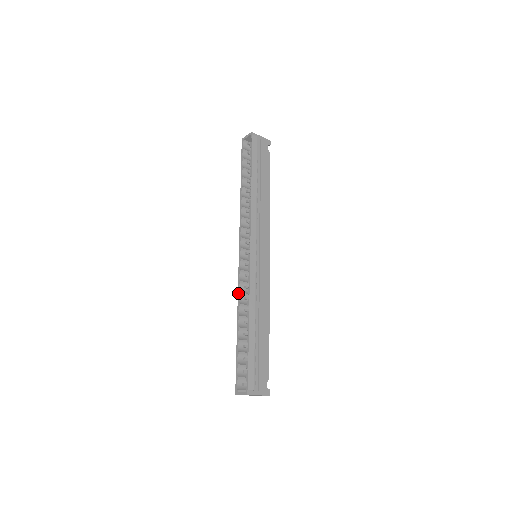
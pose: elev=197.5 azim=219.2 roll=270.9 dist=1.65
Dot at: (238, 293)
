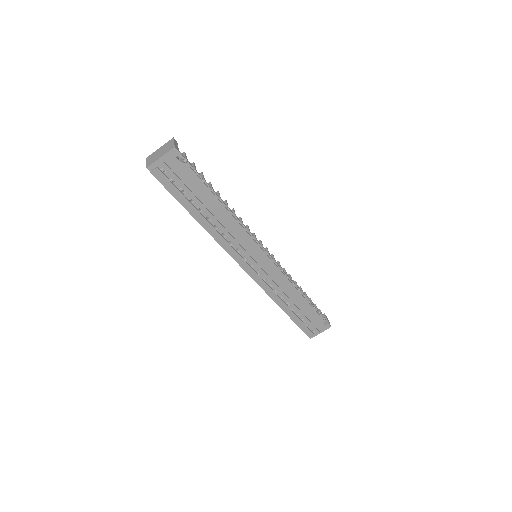
Dot at: occluded
